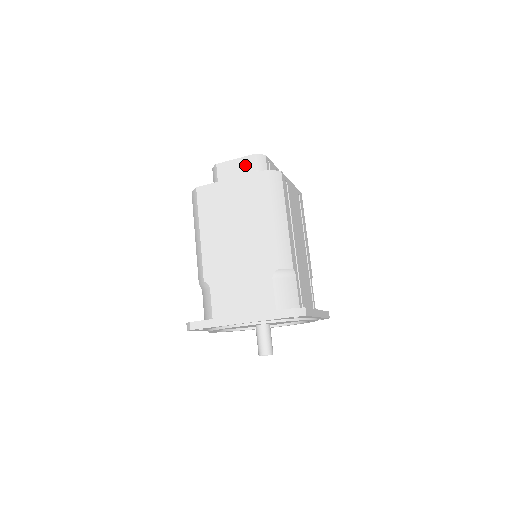
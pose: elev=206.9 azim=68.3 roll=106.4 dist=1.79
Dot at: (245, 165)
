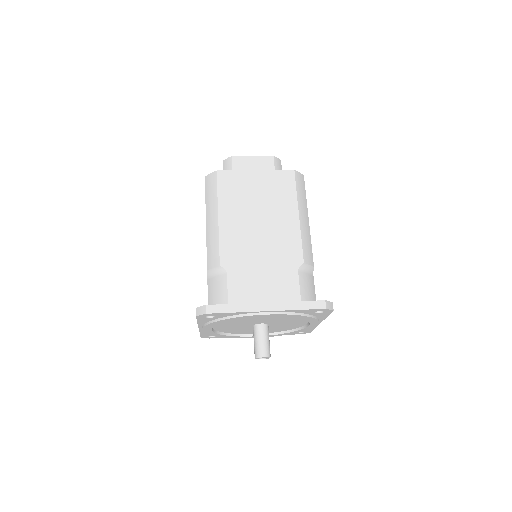
Dot at: (263, 163)
